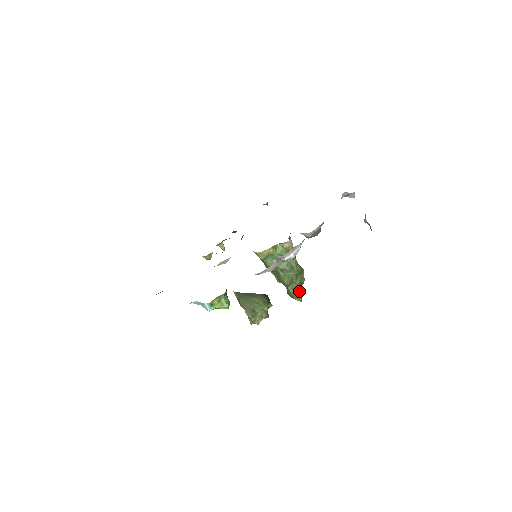
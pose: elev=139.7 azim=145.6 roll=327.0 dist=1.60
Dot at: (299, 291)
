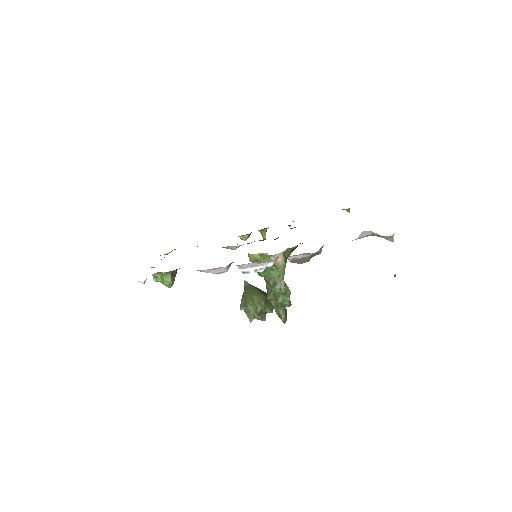
Dot at: (284, 311)
